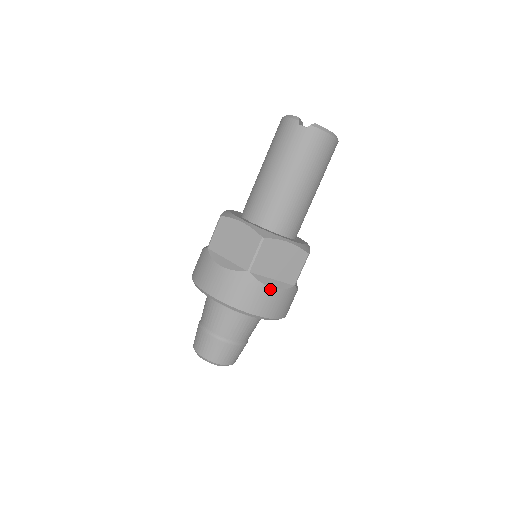
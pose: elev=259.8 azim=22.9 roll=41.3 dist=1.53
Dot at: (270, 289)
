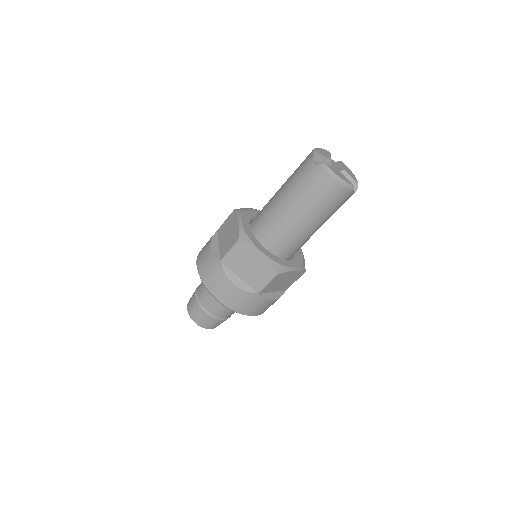
Dot at: (231, 284)
